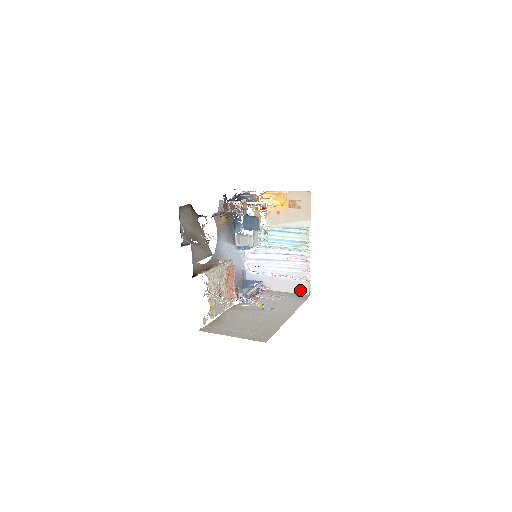
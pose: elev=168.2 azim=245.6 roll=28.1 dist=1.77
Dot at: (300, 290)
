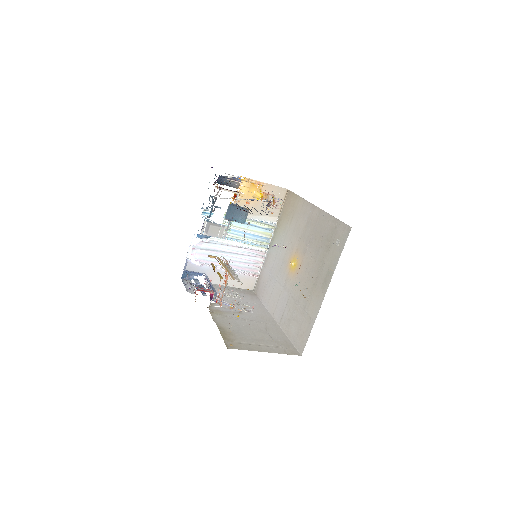
Dot at: (244, 285)
